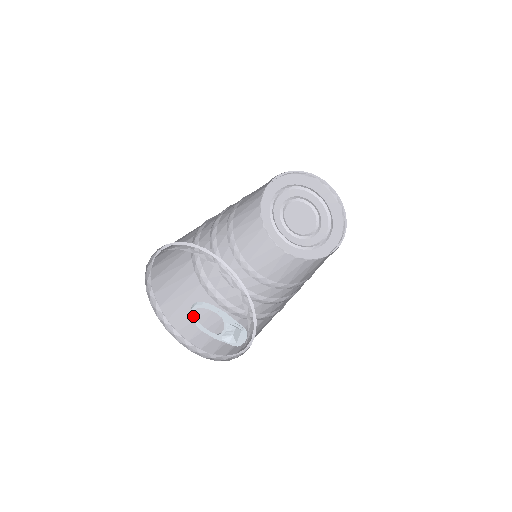
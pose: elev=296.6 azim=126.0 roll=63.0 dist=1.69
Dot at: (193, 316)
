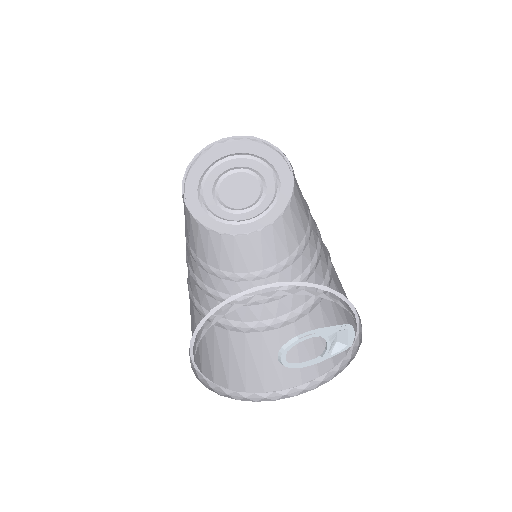
Dot at: (286, 363)
